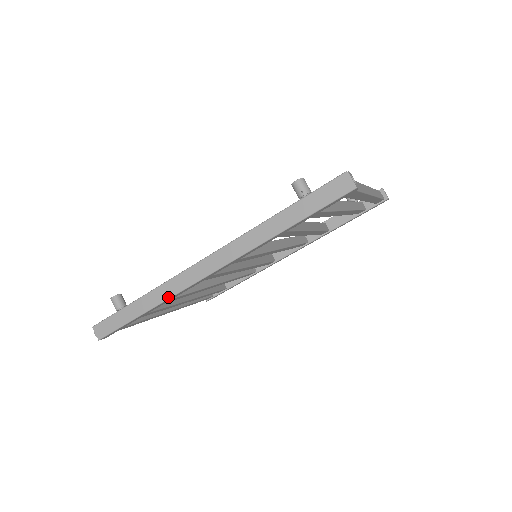
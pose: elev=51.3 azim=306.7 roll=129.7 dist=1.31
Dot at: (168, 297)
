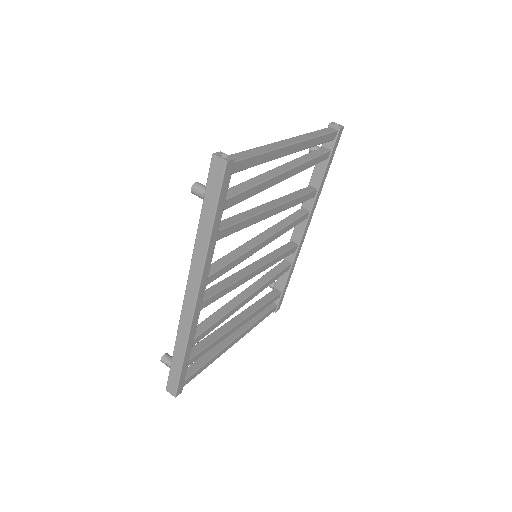
Dot at: (187, 336)
